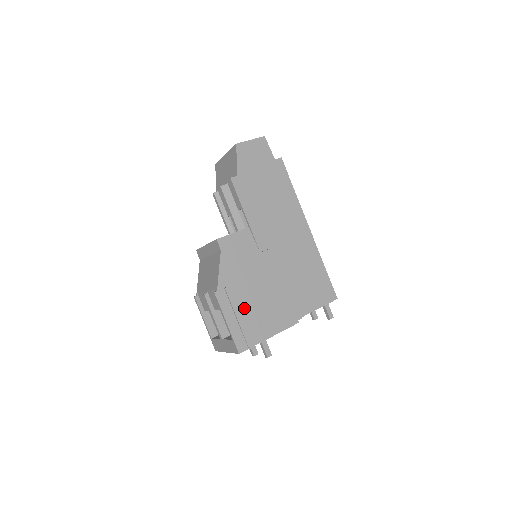
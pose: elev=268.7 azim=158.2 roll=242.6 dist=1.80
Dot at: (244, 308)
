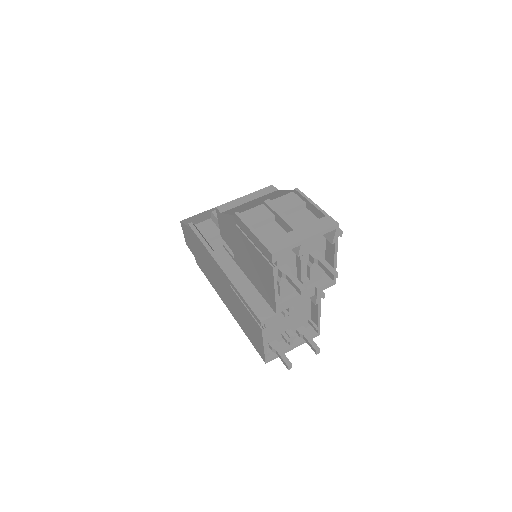
Dot at: occluded
